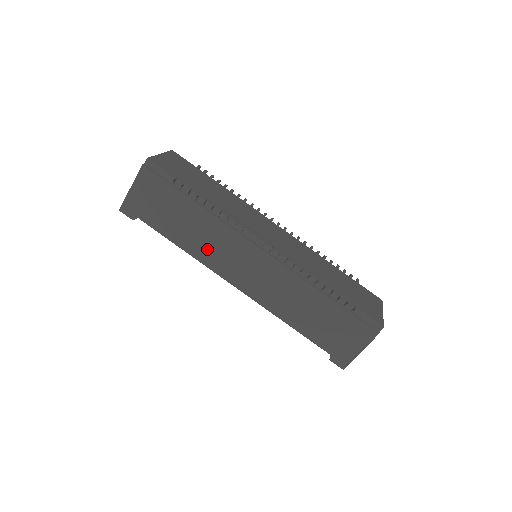
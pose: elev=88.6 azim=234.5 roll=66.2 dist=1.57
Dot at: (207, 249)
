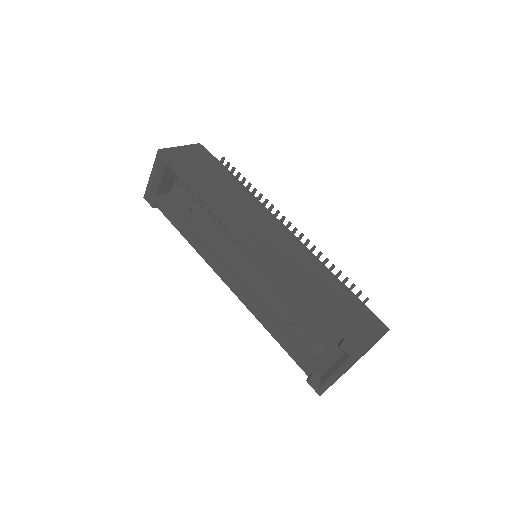
Dot at: (233, 206)
